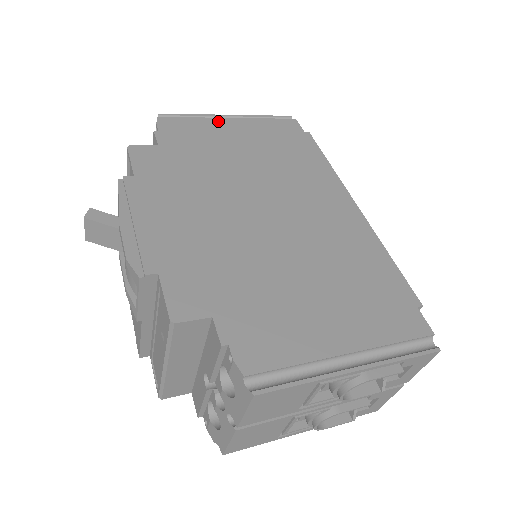
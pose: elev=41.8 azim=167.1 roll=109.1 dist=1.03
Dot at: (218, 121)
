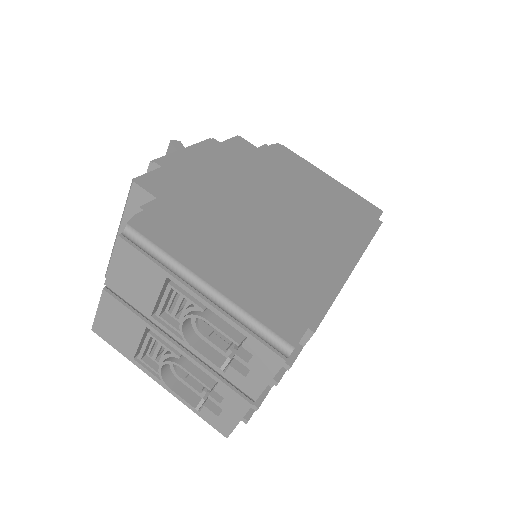
Dot at: (317, 171)
